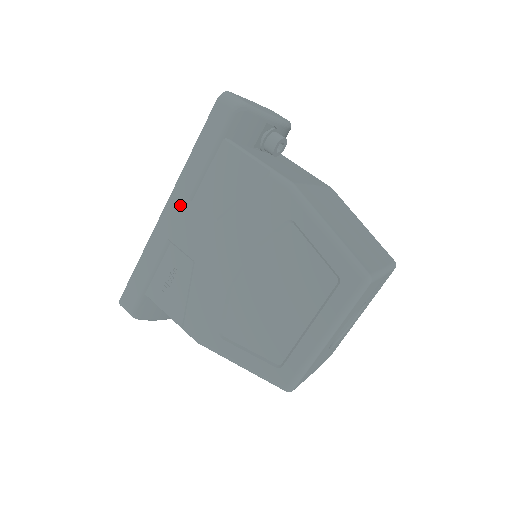
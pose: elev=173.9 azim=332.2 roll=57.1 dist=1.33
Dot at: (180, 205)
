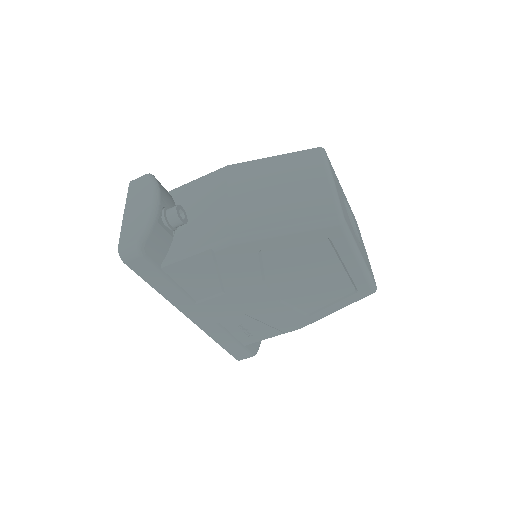
Dot at: (195, 310)
